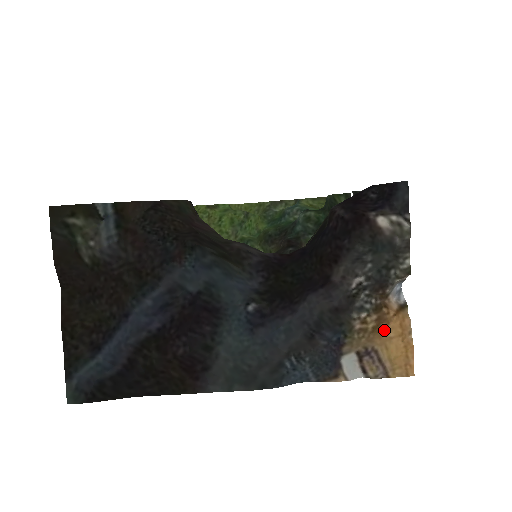
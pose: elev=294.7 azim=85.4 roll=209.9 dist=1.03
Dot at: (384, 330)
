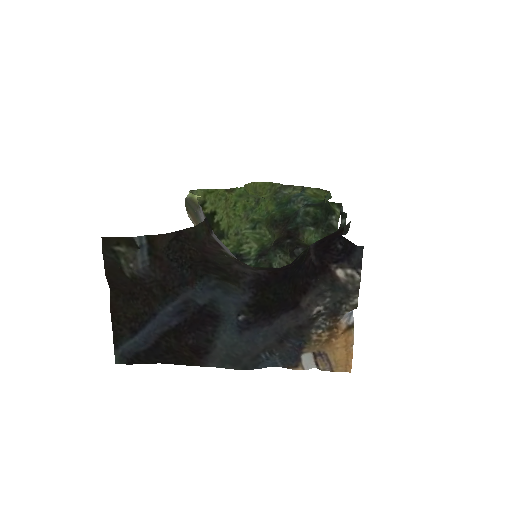
Dot at: (333, 342)
